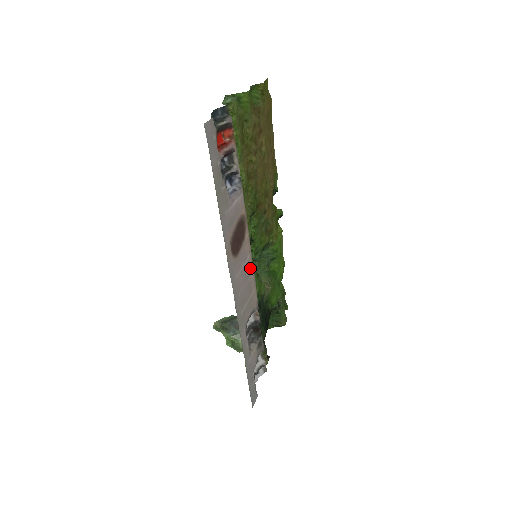
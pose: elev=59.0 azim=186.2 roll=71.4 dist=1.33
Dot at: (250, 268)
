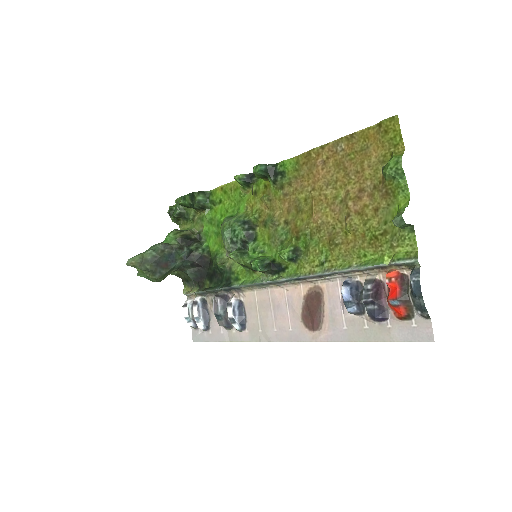
Dot at: (274, 294)
